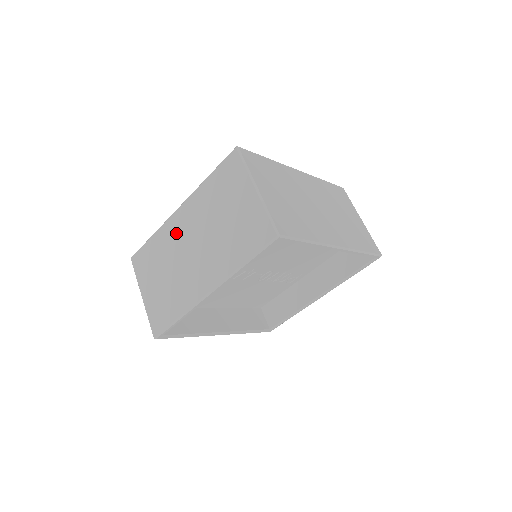
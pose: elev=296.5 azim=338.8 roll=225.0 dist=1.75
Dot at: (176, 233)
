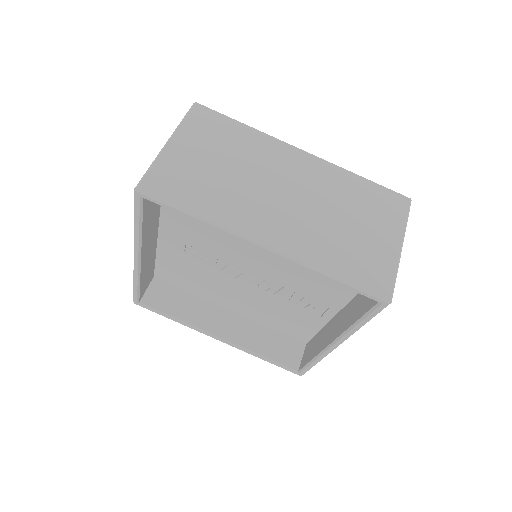
Dot at: occluded
